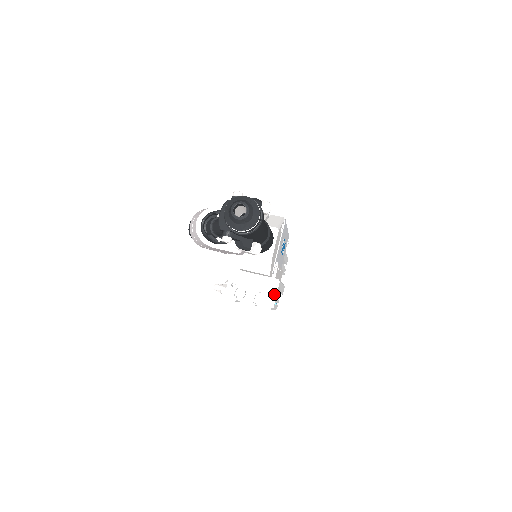
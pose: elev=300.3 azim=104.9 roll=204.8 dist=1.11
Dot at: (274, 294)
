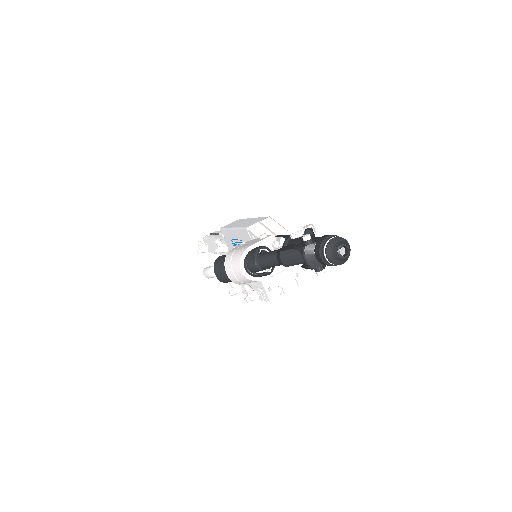
Dot at: (300, 273)
